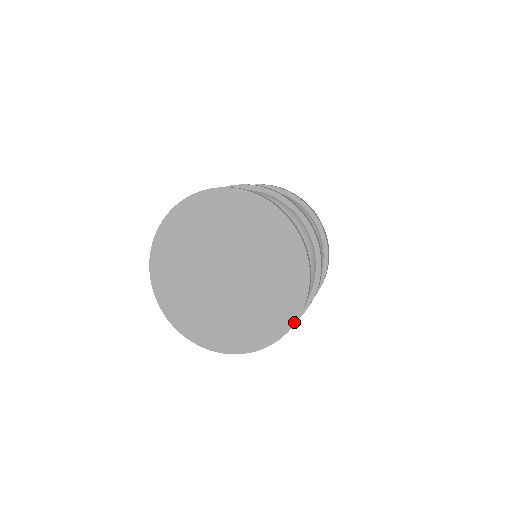
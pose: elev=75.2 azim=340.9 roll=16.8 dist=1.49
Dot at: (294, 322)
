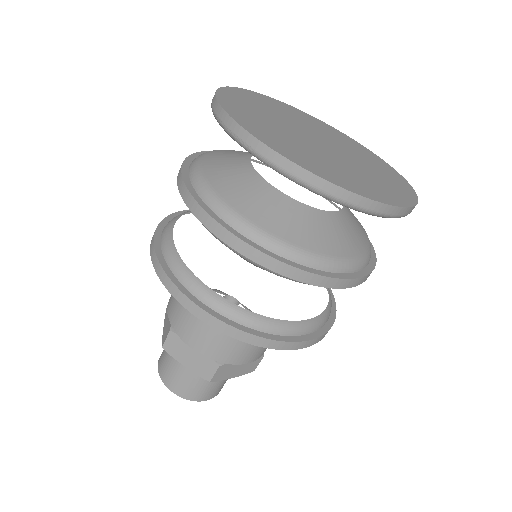
Dot at: (395, 170)
